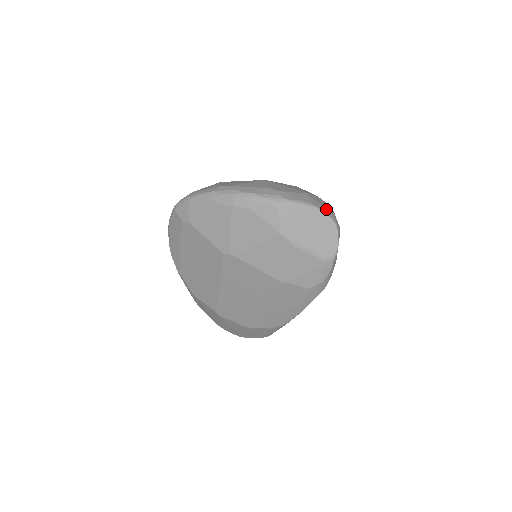
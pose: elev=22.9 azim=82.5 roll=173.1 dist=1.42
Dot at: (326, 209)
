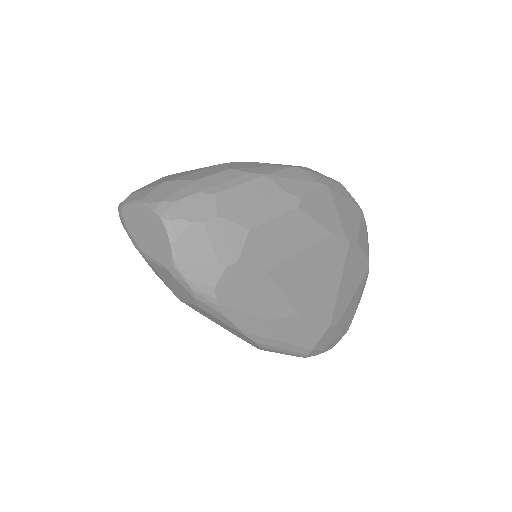
Dot at: (158, 201)
